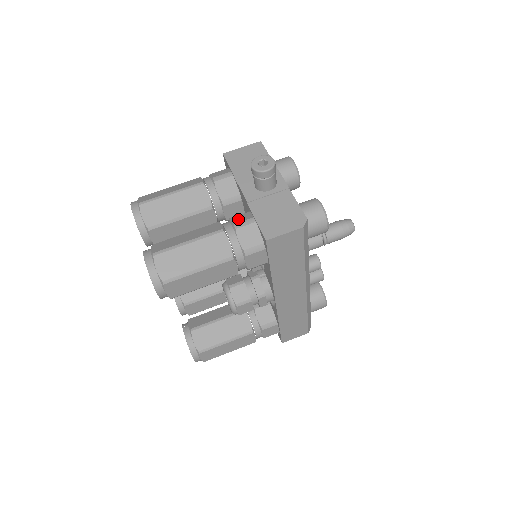
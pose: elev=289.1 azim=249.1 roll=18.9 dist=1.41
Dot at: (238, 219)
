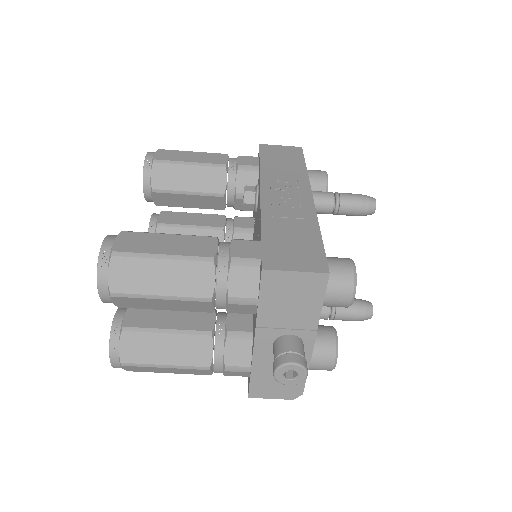
Dot at: (234, 355)
